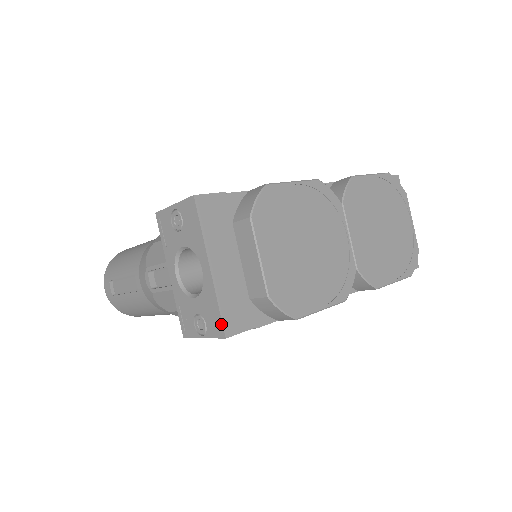
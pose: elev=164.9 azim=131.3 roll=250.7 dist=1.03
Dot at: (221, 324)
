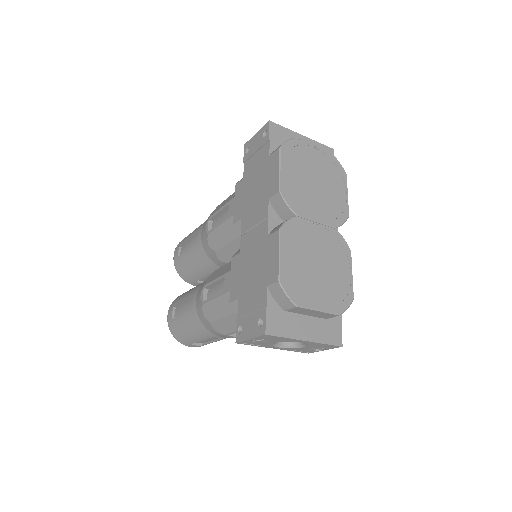
Dot at: (335, 346)
